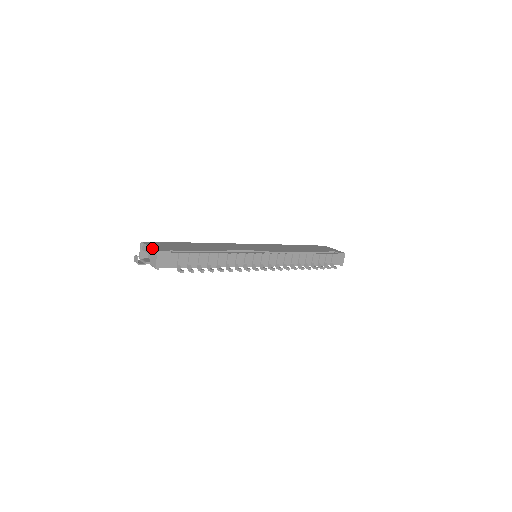
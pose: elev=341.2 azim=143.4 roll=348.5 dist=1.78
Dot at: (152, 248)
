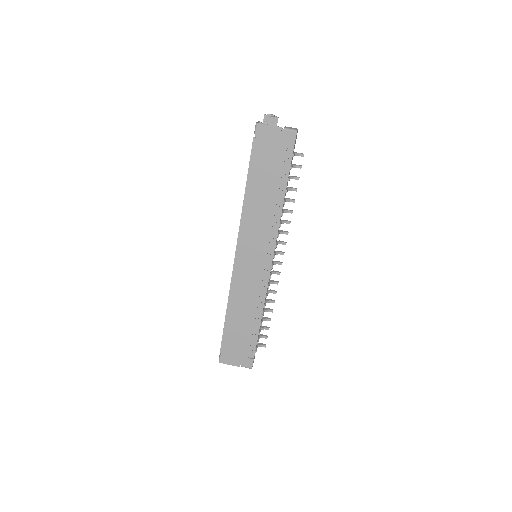
Dot at: (239, 366)
